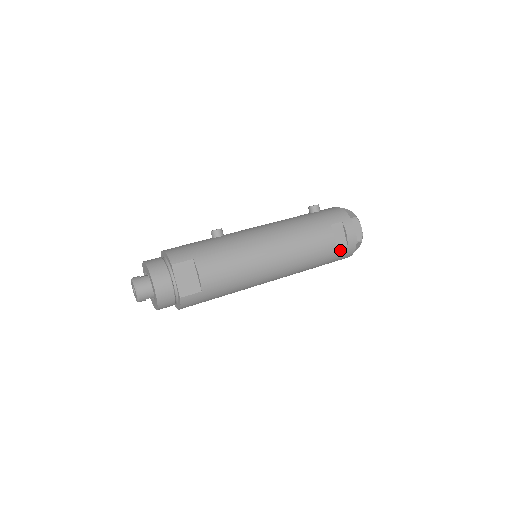
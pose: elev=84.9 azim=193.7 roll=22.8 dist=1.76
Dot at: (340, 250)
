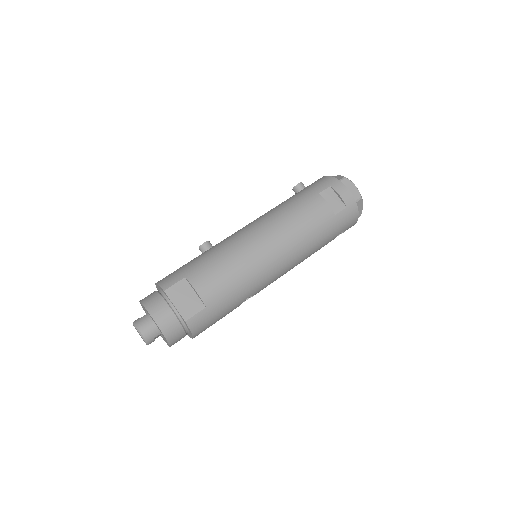
Dot at: (341, 215)
